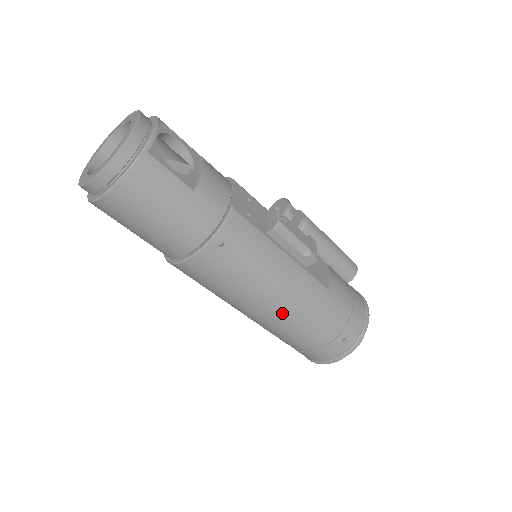
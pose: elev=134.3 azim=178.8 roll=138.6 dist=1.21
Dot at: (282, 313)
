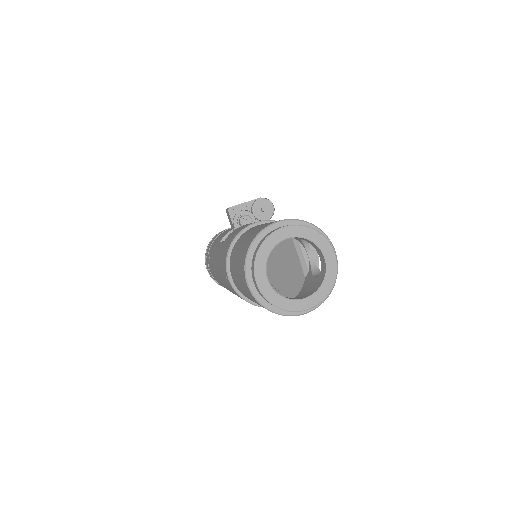
Dot at: occluded
